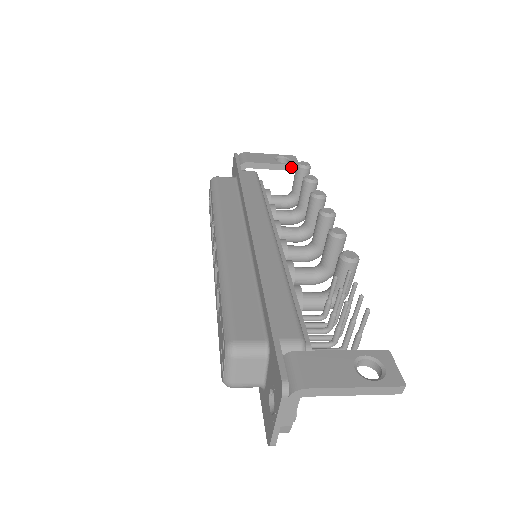
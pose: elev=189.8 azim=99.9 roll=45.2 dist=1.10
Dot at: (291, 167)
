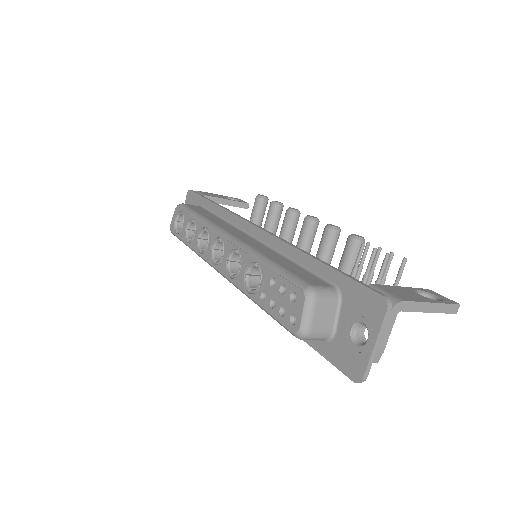
Dot at: (242, 204)
